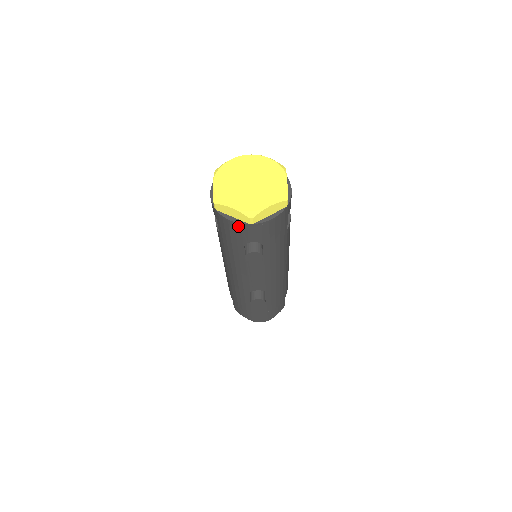
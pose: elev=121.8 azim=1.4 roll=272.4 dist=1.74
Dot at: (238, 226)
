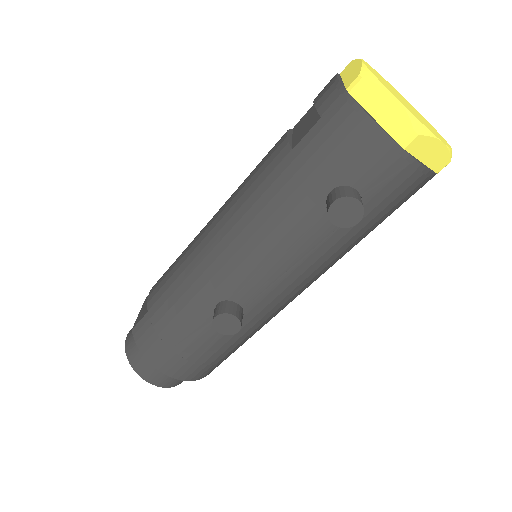
Dot at: (374, 137)
